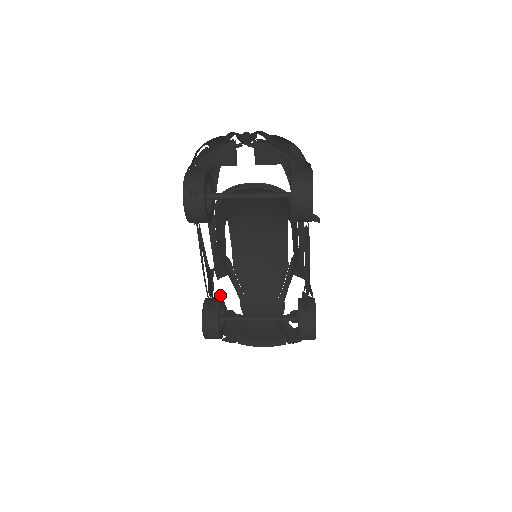
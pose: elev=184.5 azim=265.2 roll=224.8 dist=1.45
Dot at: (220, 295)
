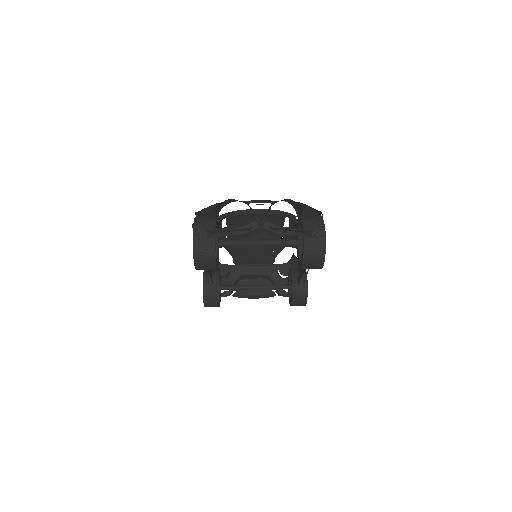
Dot at: occluded
